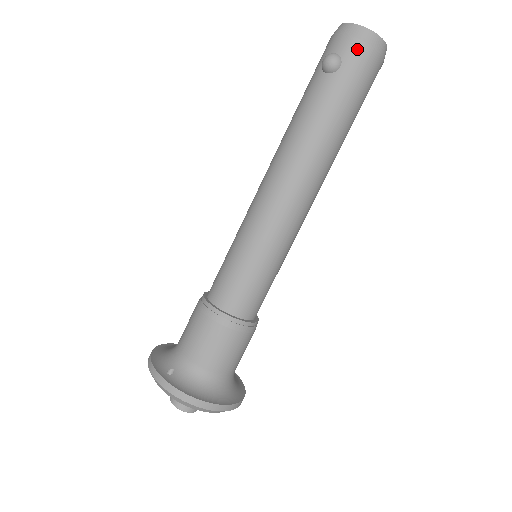
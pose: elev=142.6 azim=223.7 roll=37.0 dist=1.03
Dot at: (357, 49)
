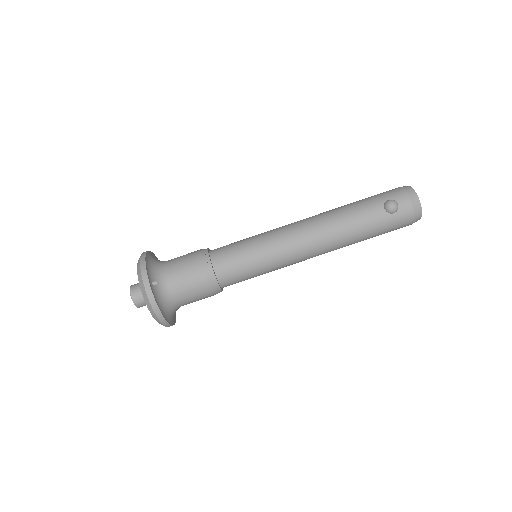
Dot at: (408, 213)
